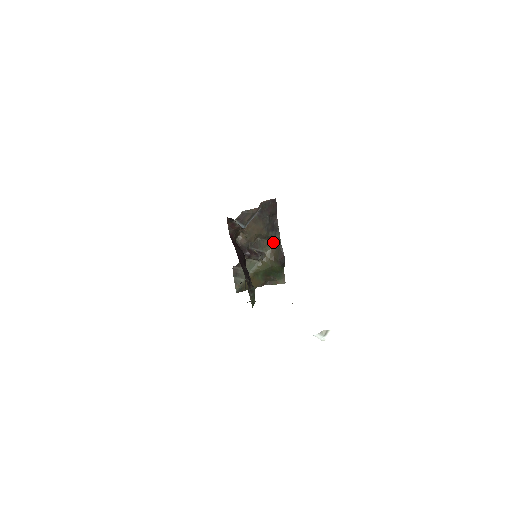
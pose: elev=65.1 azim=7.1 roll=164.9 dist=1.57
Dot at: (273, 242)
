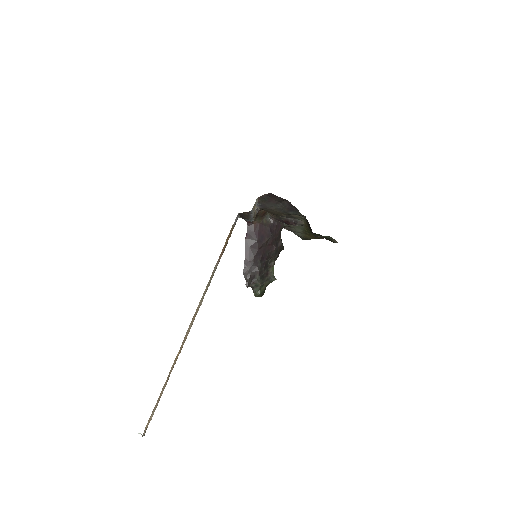
Dot at: (303, 215)
